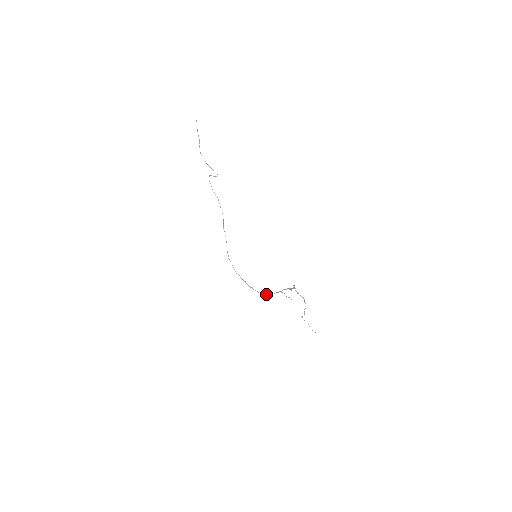
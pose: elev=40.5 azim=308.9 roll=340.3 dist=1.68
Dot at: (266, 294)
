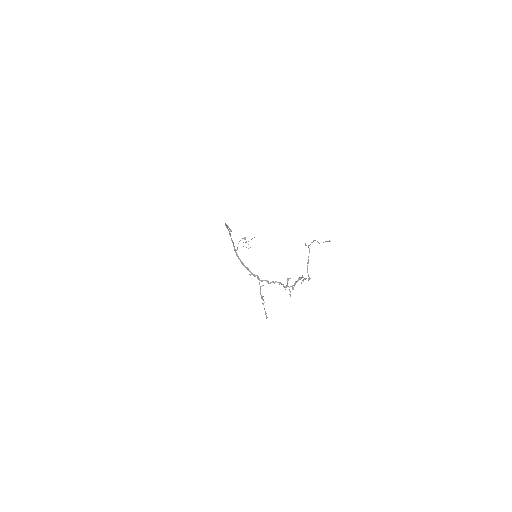
Dot at: (243, 263)
